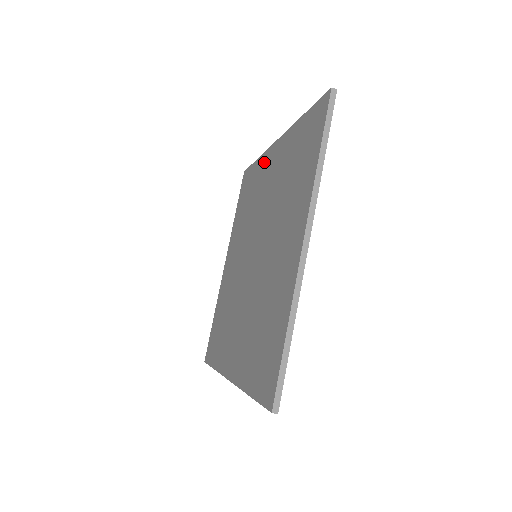
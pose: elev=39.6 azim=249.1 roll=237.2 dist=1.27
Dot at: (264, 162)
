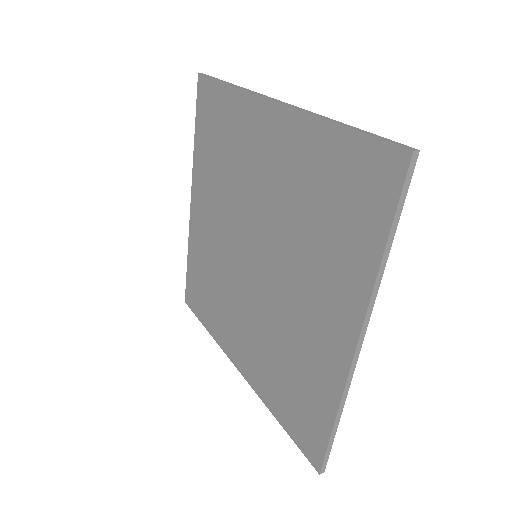
Dot at: (249, 113)
